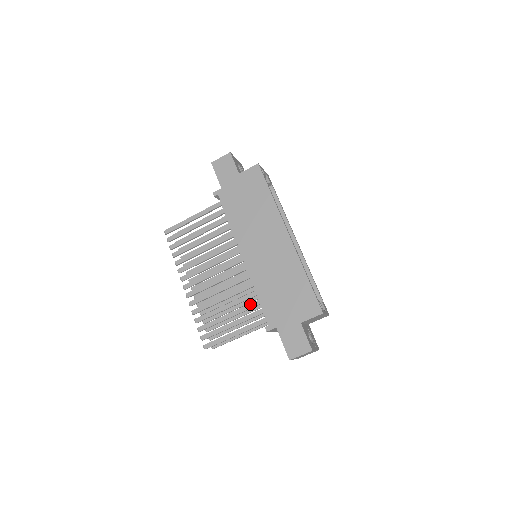
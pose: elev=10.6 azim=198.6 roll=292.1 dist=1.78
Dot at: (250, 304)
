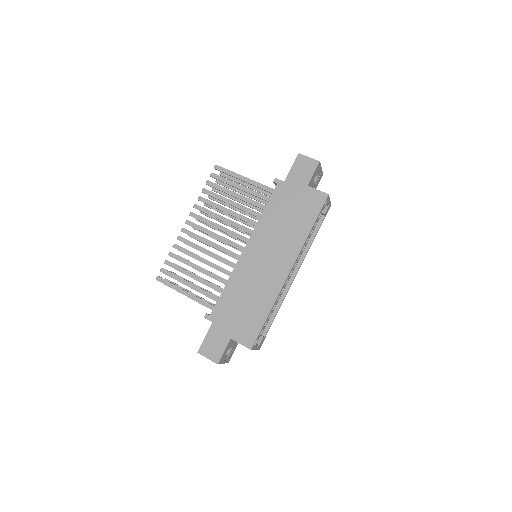
Dot at: (215, 285)
